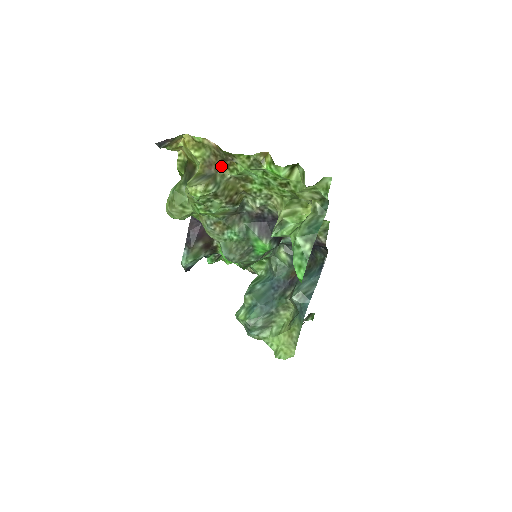
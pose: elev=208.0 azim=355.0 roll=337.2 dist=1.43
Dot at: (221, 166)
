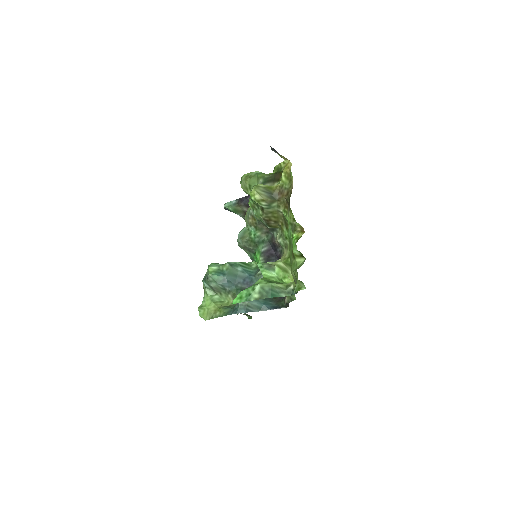
Dot at: (284, 201)
